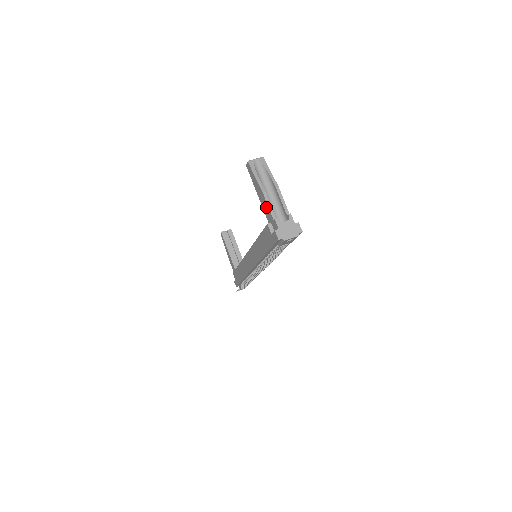
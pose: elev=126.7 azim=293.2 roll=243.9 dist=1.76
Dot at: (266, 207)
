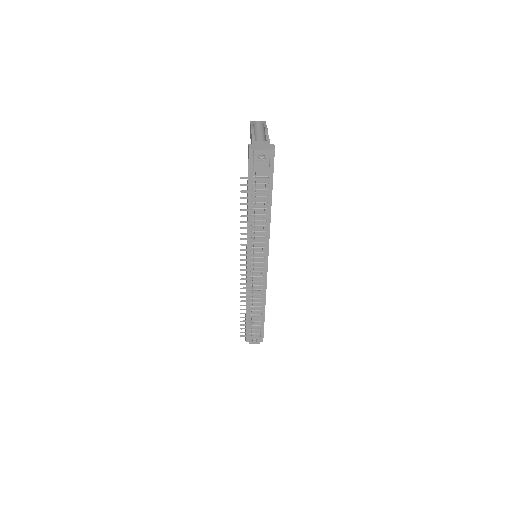
Dot at: (251, 141)
